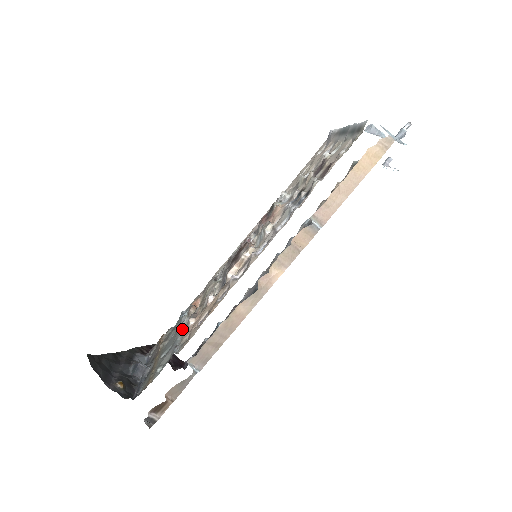
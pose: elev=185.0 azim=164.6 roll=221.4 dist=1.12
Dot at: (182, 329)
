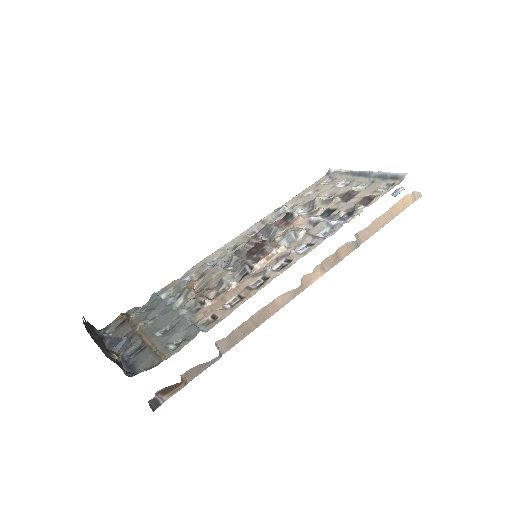
Dot at: (187, 309)
